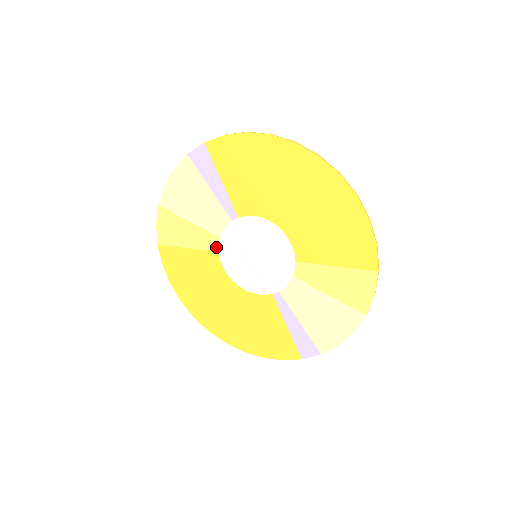
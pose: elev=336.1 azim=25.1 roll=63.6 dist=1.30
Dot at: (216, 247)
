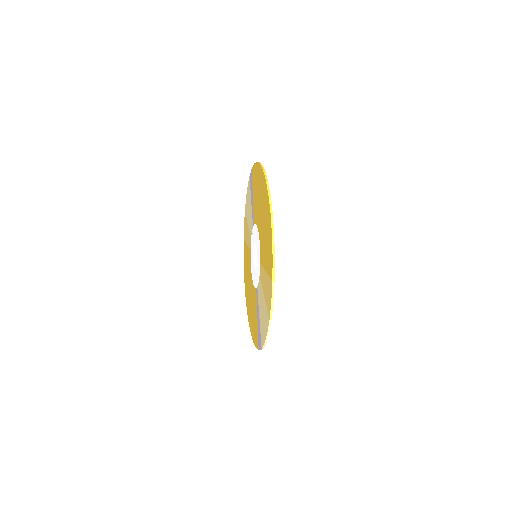
Dot at: (250, 245)
